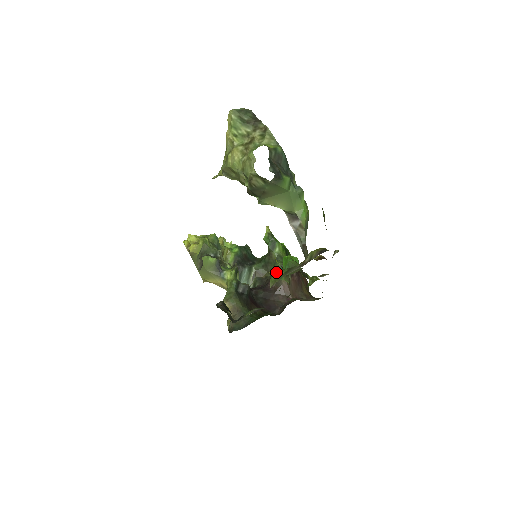
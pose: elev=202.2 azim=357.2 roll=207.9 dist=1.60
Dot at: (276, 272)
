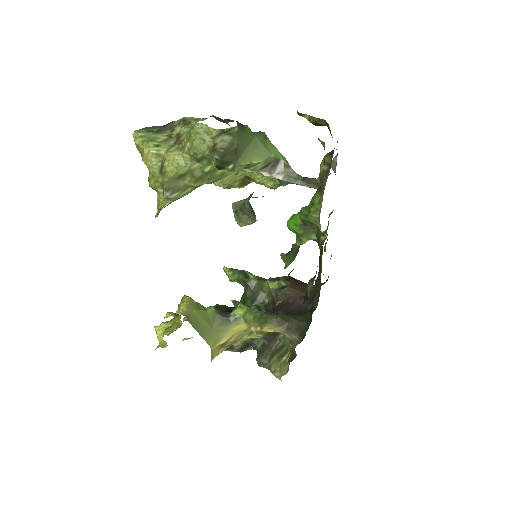
Dot at: (272, 288)
